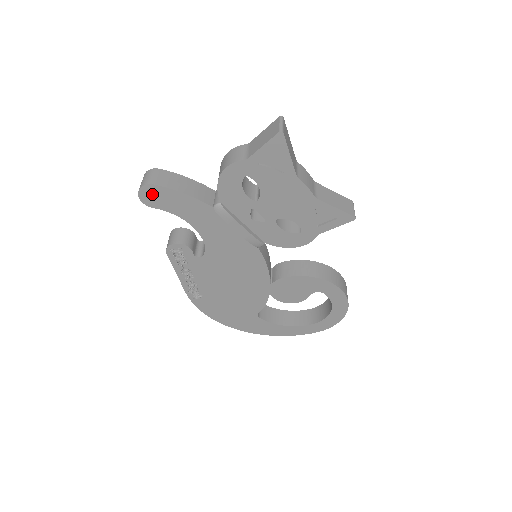
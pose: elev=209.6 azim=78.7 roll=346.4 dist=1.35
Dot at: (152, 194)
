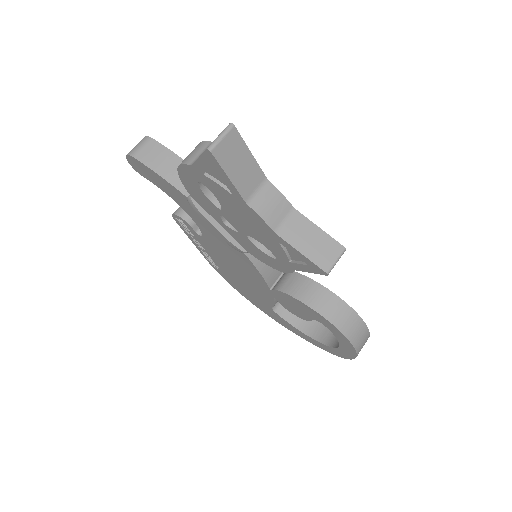
Dot at: (137, 165)
